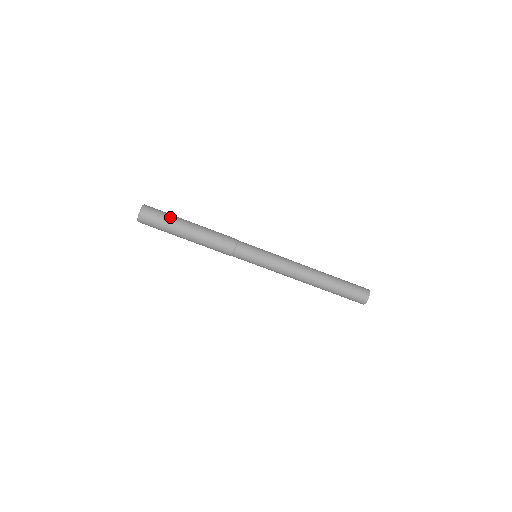
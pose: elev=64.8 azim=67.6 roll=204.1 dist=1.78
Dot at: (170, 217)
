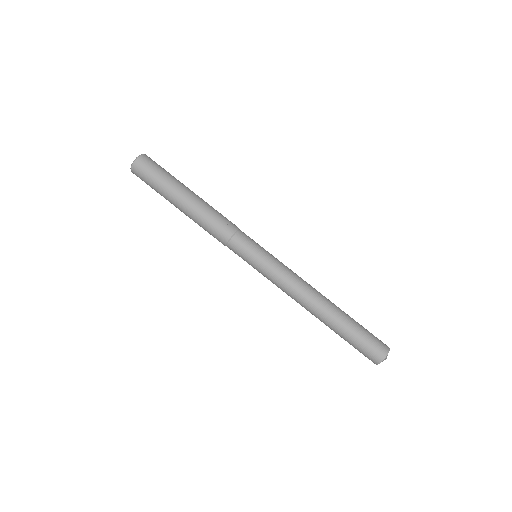
Dot at: occluded
